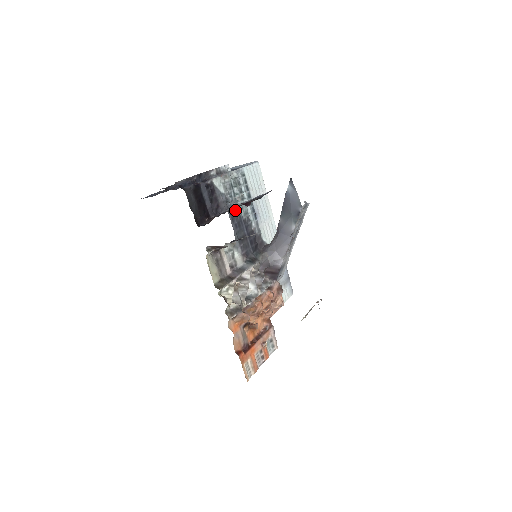
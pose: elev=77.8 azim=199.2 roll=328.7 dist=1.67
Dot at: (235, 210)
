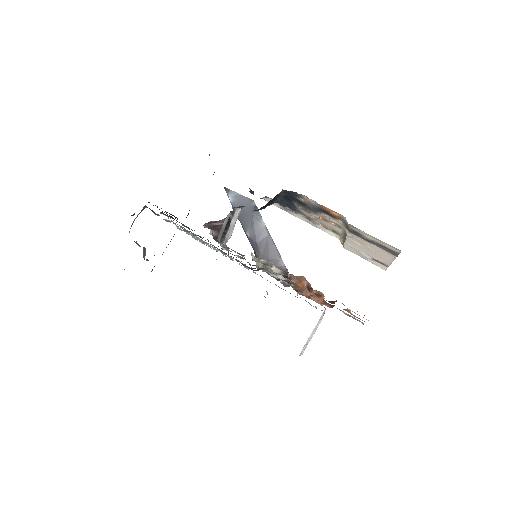
Dot at: occluded
